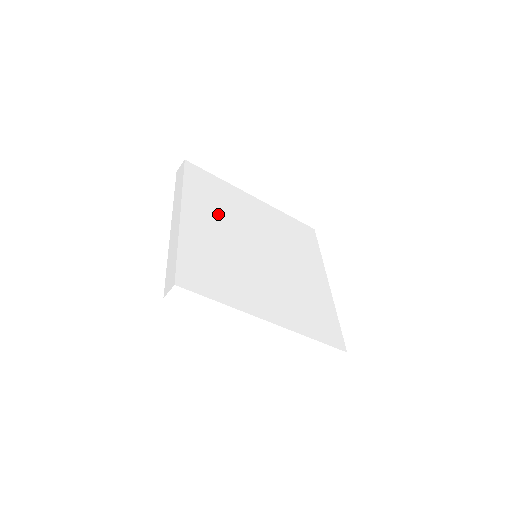
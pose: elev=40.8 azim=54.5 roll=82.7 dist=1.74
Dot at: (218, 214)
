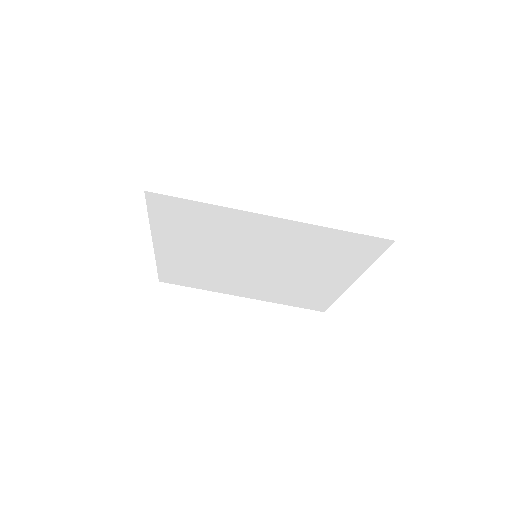
Dot at: occluded
